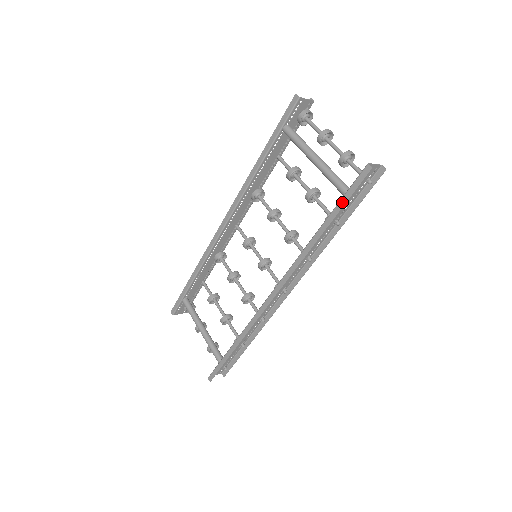
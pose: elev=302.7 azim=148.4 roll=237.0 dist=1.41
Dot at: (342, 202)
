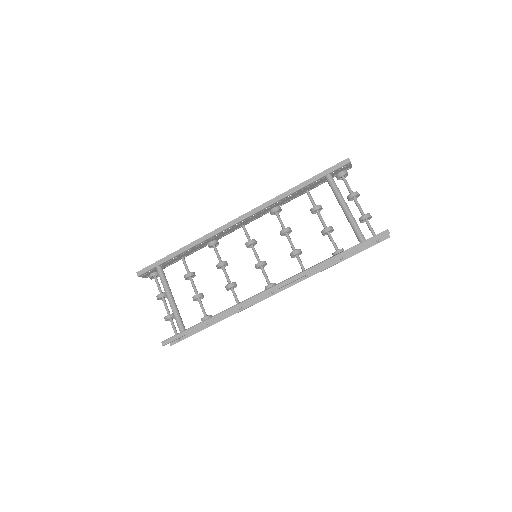
Dot at: (359, 246)
